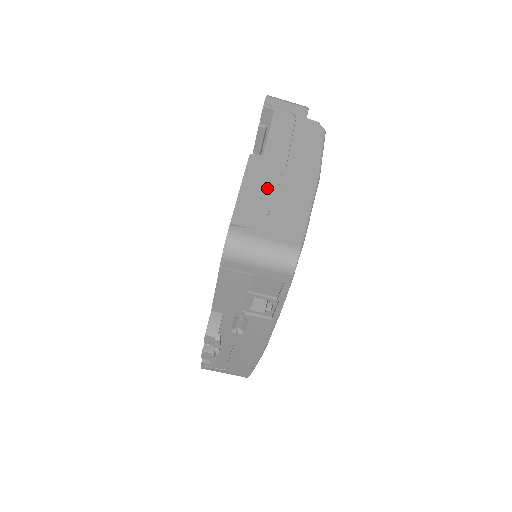
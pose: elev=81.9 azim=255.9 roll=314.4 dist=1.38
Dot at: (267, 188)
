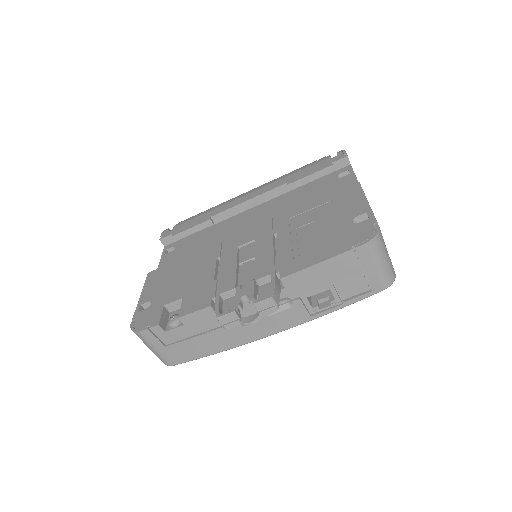
Dot at: occluded
